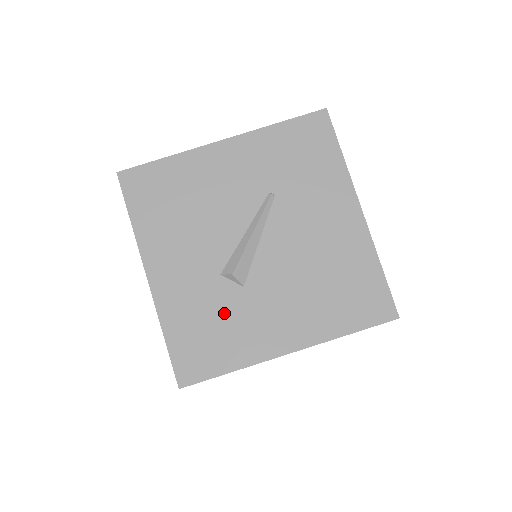
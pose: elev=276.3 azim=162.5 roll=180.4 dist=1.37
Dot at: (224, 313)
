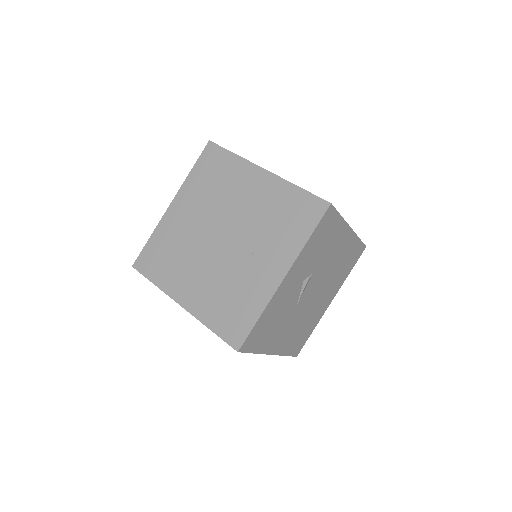
Dot at: occluded
